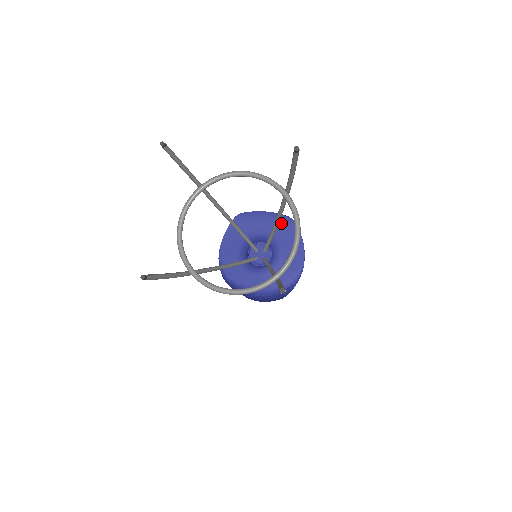
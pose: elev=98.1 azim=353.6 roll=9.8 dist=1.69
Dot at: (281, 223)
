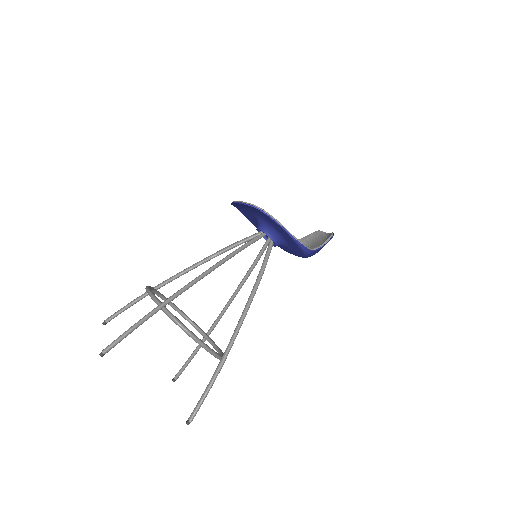
Dot at: (251, 208)
